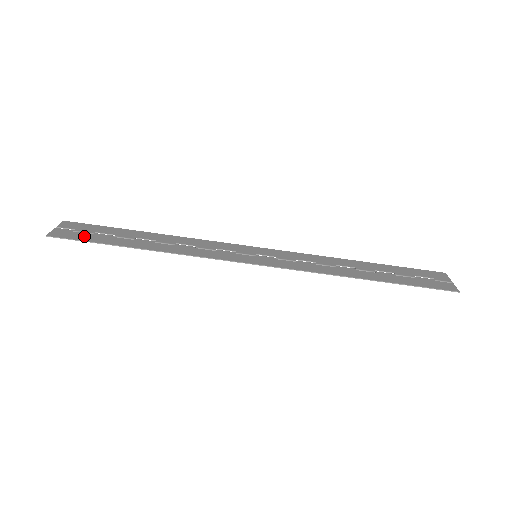
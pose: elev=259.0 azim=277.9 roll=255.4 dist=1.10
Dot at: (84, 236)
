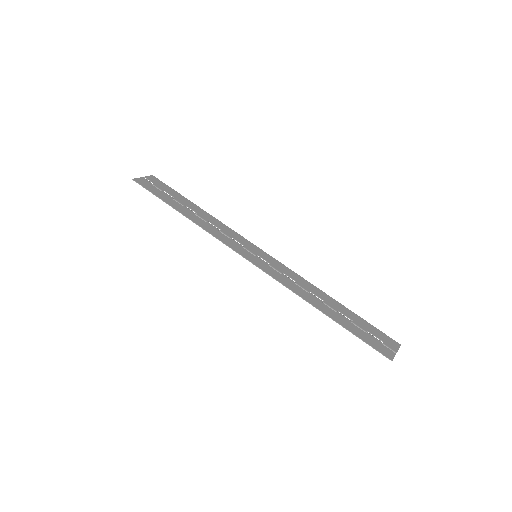
Dot at: (155, 190)
